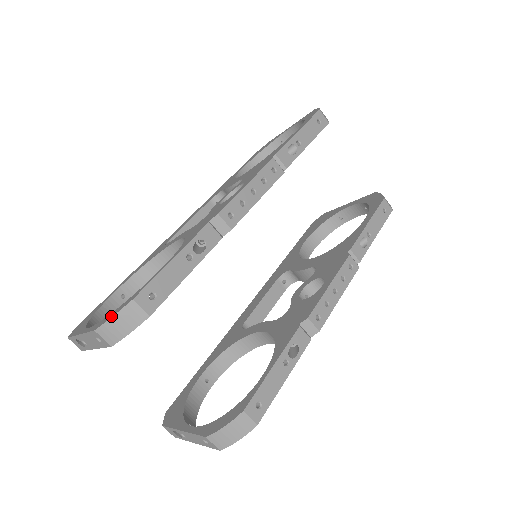
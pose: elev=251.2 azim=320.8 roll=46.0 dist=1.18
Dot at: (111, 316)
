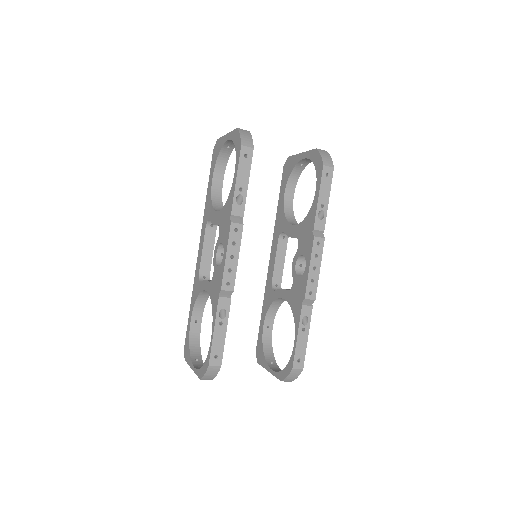
Dot at: (203, 373)
